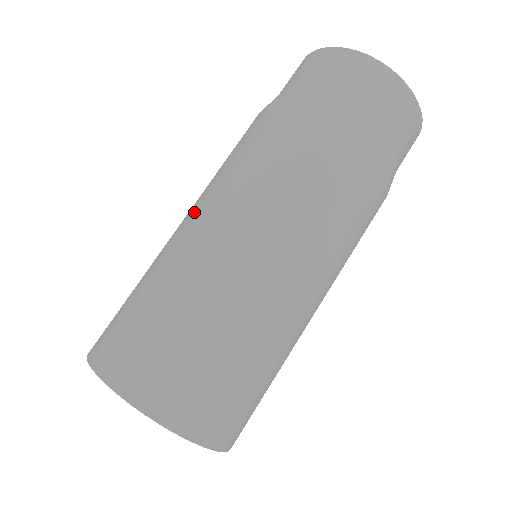
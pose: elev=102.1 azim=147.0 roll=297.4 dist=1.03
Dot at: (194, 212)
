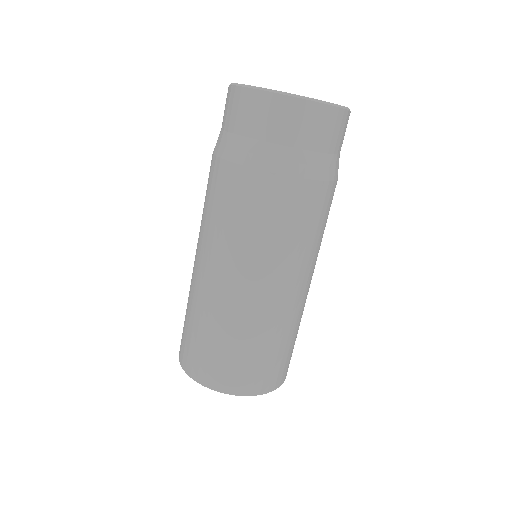
Dot at: (196, 250)
